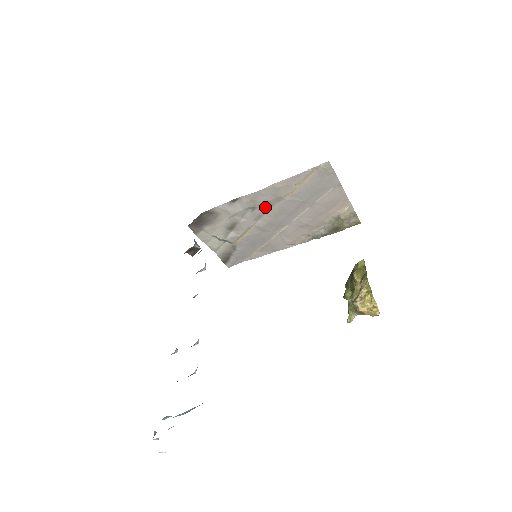
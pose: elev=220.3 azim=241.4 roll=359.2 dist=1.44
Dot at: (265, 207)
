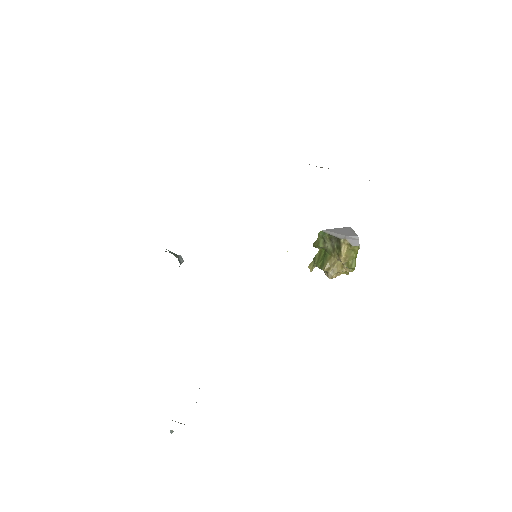
Dot at: occluded
